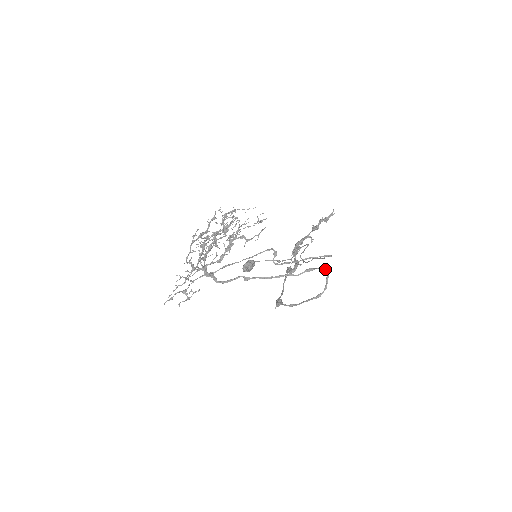
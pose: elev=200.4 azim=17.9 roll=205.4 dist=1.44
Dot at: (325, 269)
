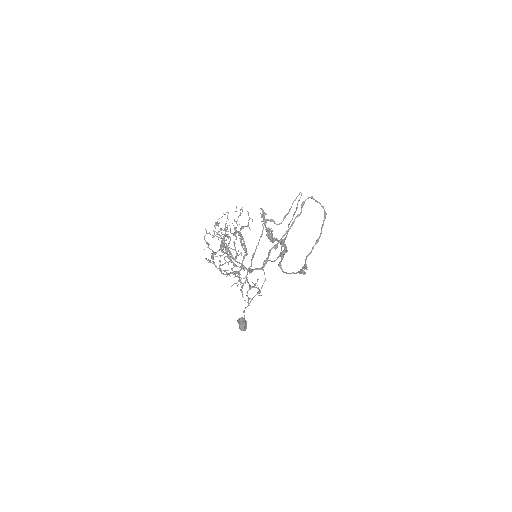
Dot at: (309, 197)
